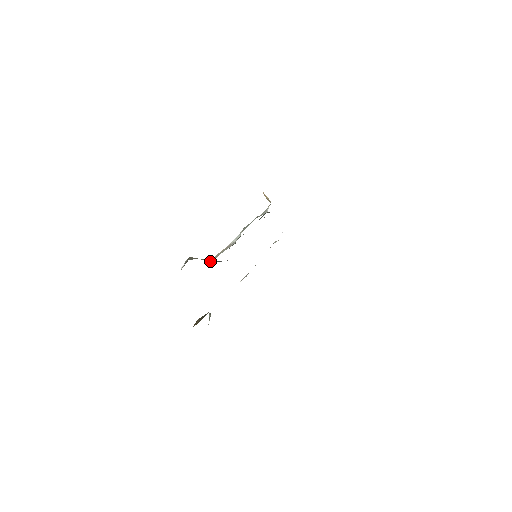
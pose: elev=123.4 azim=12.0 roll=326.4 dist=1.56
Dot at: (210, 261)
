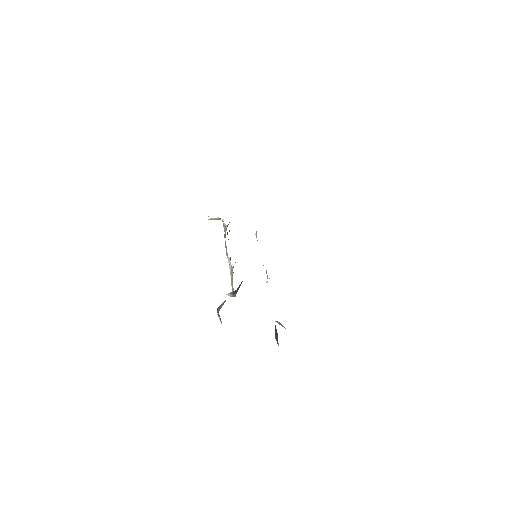
Dot at: (233, 296)
